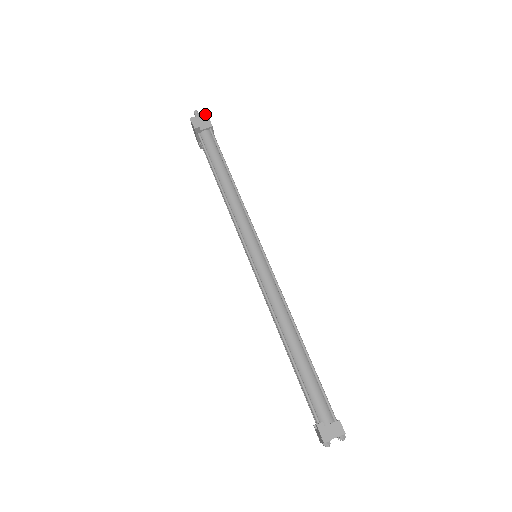
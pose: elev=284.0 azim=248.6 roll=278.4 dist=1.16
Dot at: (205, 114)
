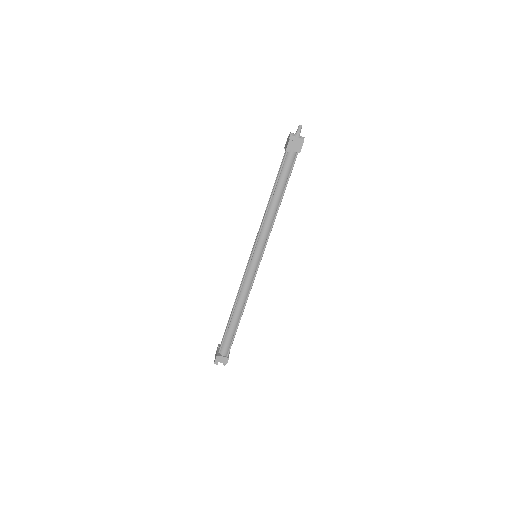
Dot at: (303, 139)
